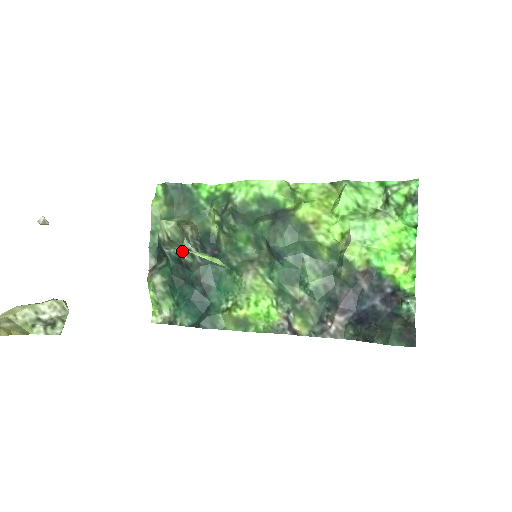
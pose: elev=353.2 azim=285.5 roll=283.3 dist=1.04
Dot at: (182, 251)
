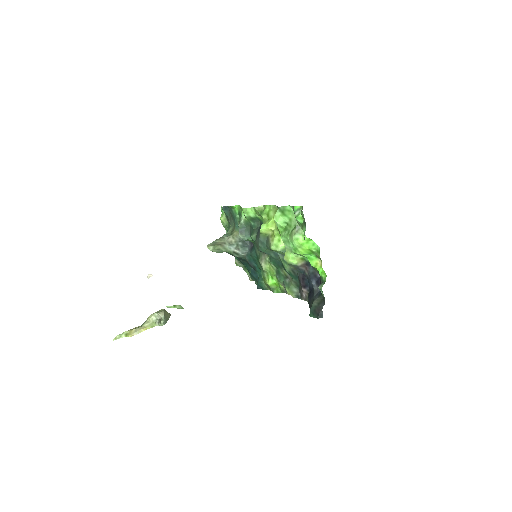
Dot at: (230, 253)
